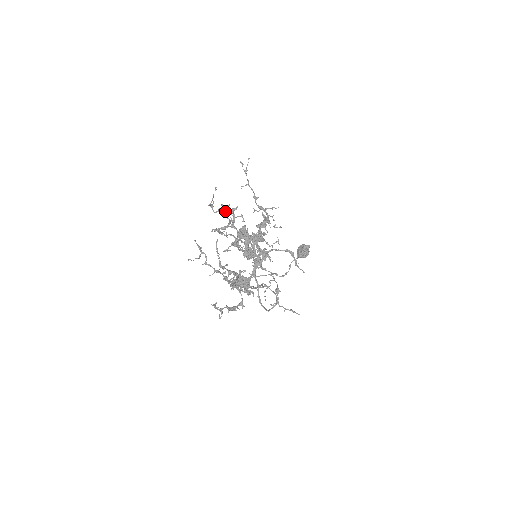
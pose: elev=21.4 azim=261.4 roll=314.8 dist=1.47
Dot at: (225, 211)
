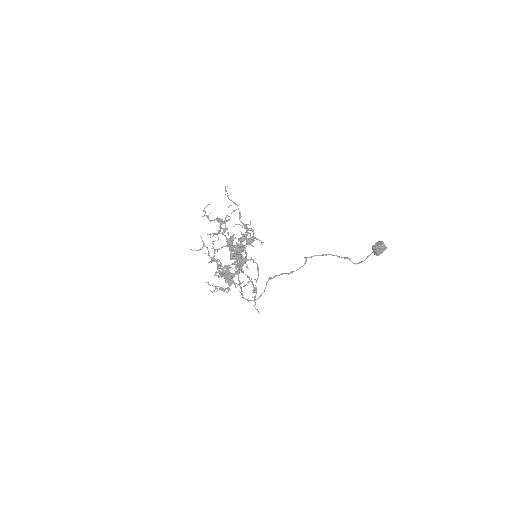
Dot at: (218, 221)
